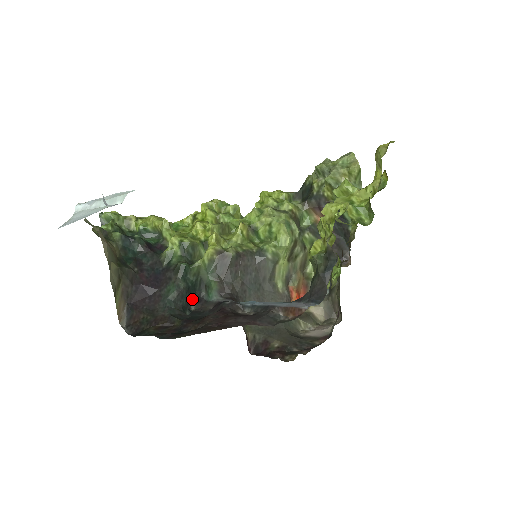
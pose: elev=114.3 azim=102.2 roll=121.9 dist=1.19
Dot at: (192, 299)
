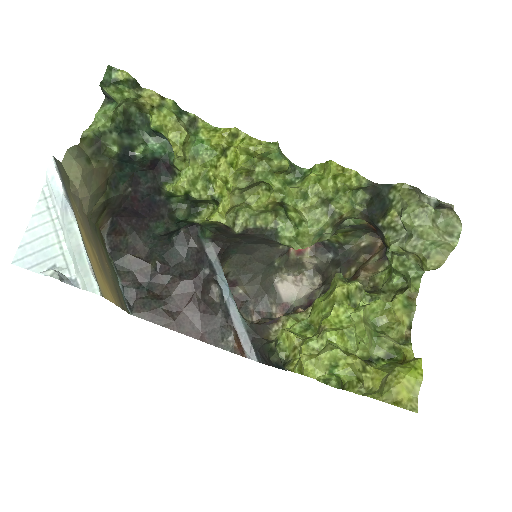
Dot at: (184, 226)
